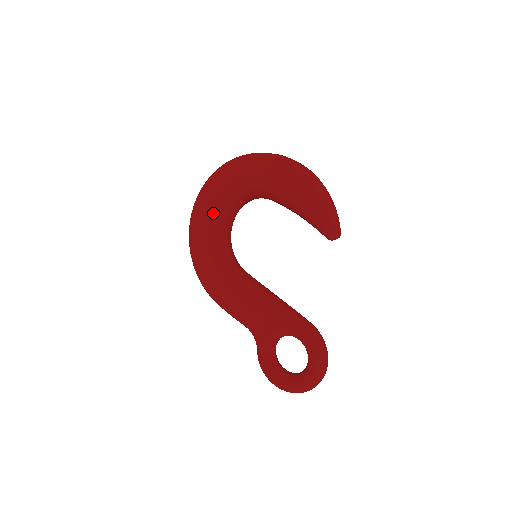
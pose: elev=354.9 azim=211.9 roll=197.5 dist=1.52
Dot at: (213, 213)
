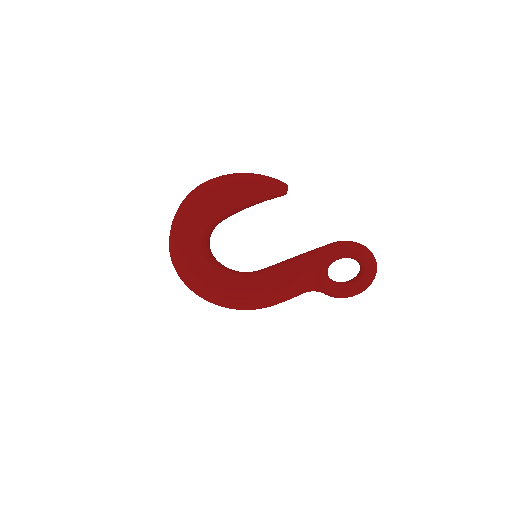
Dot at: (203, 271)
